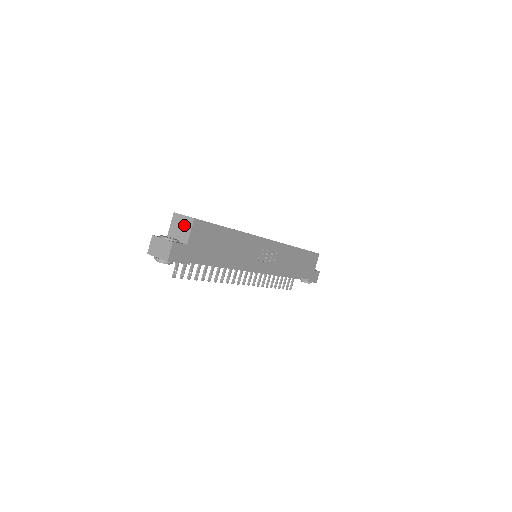
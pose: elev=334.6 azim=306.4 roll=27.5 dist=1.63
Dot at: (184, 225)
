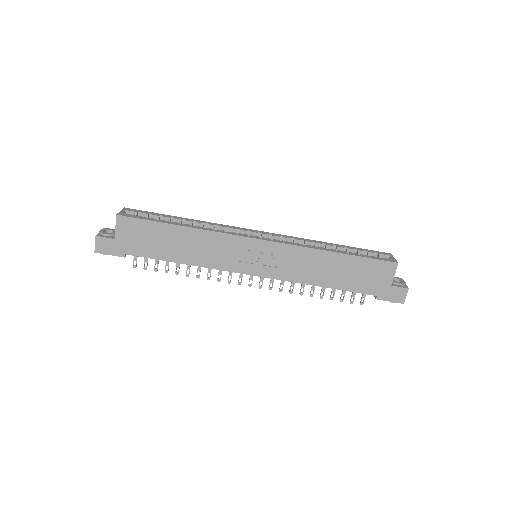
Dot at: occluded
